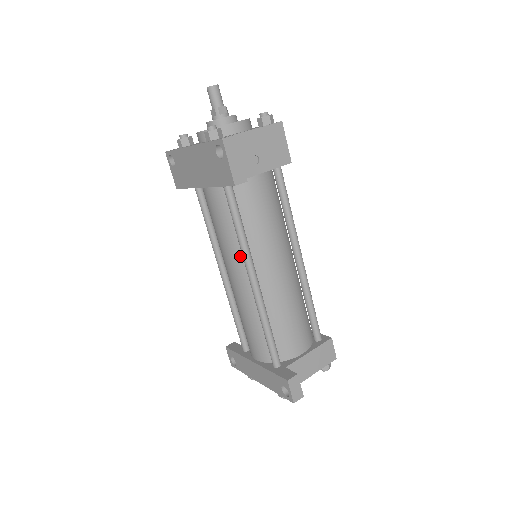
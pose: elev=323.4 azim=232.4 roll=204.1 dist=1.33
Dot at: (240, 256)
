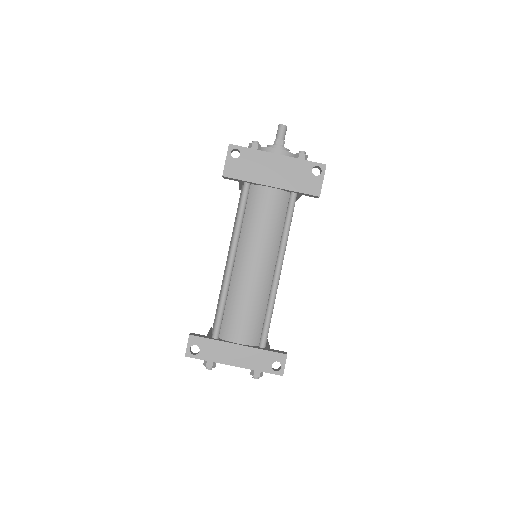
Dot at: (274, 248)
